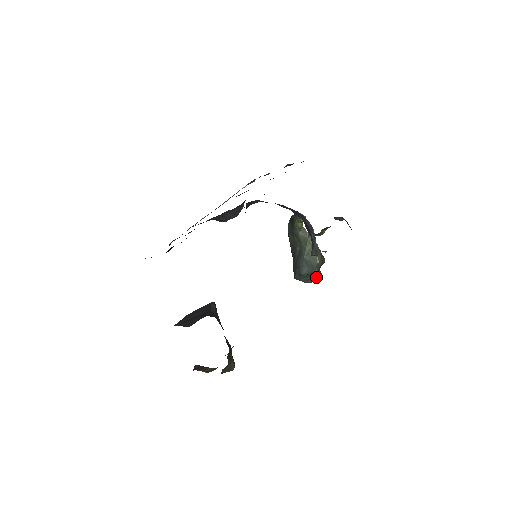
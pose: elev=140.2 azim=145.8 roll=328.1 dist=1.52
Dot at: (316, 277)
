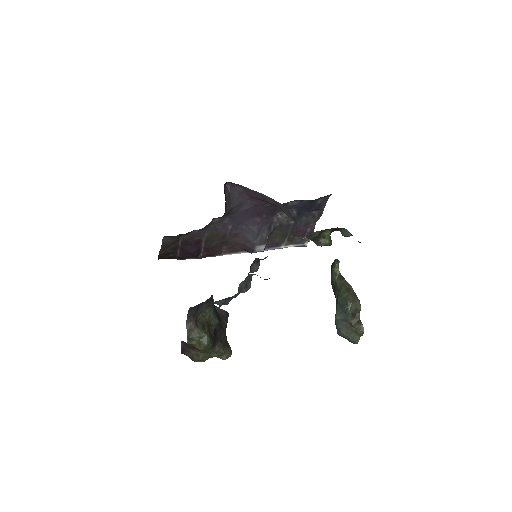
Dot at: (356, 327)
